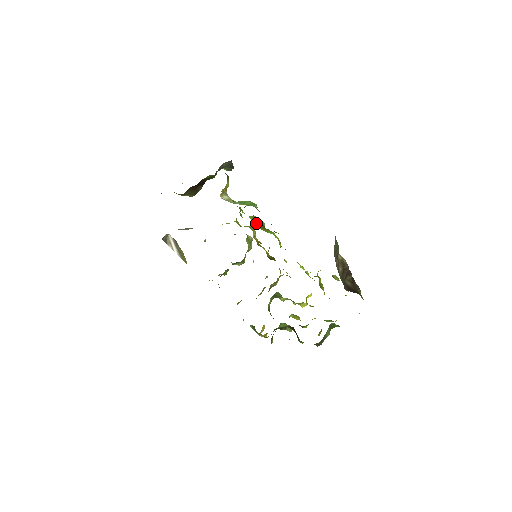
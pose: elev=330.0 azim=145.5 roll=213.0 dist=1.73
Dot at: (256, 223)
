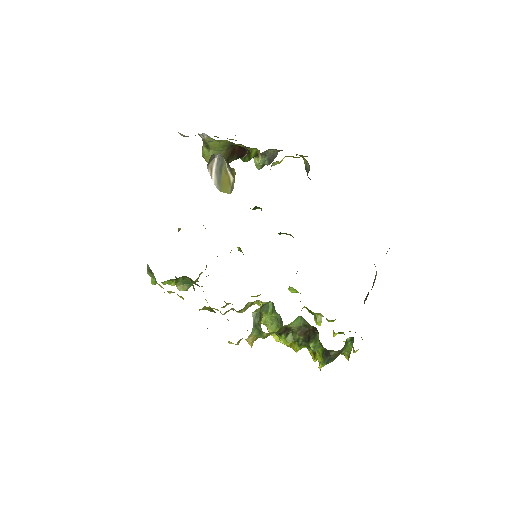
Dot at: occluded
